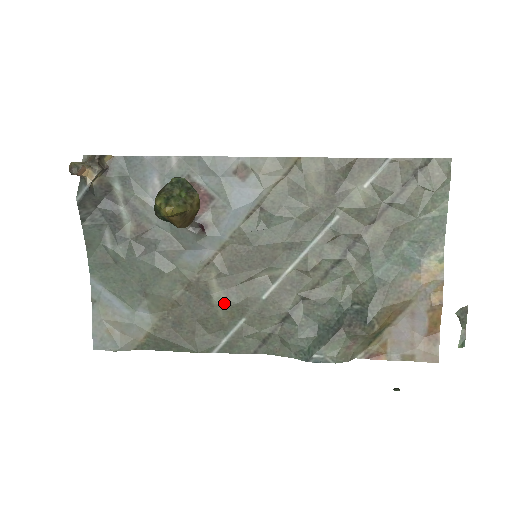
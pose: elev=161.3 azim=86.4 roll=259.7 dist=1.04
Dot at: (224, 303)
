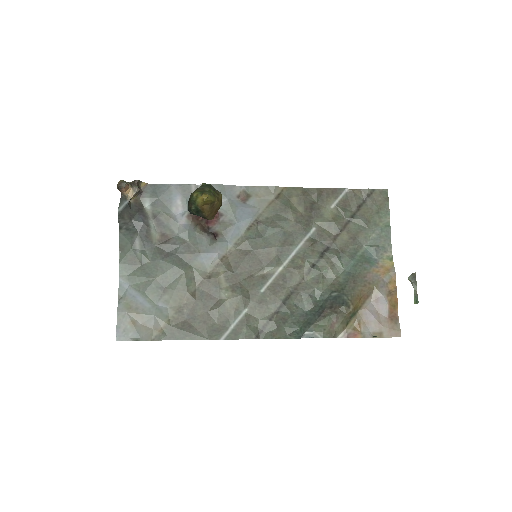
Dot at: (231, 296)
